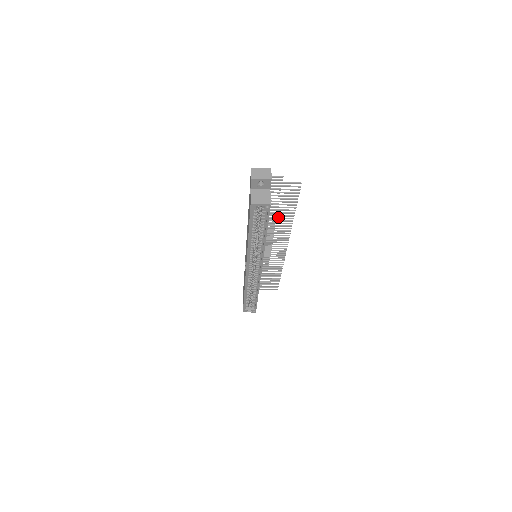
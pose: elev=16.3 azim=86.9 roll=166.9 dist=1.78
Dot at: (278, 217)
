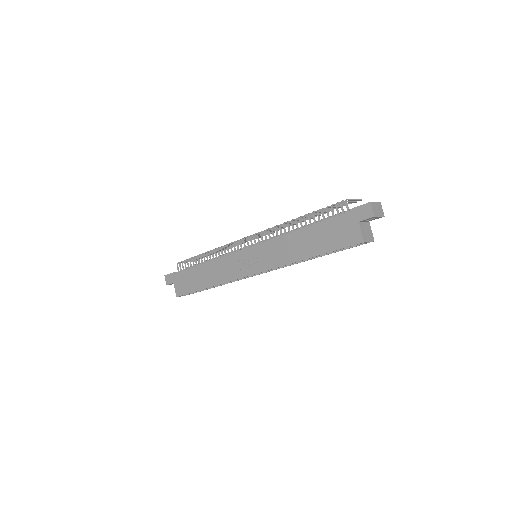
Dot at: occluded
